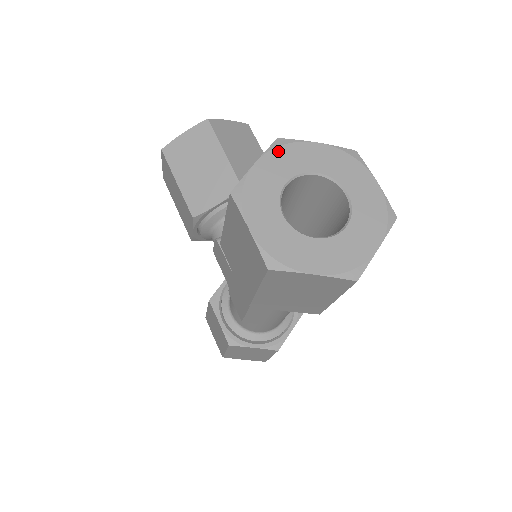
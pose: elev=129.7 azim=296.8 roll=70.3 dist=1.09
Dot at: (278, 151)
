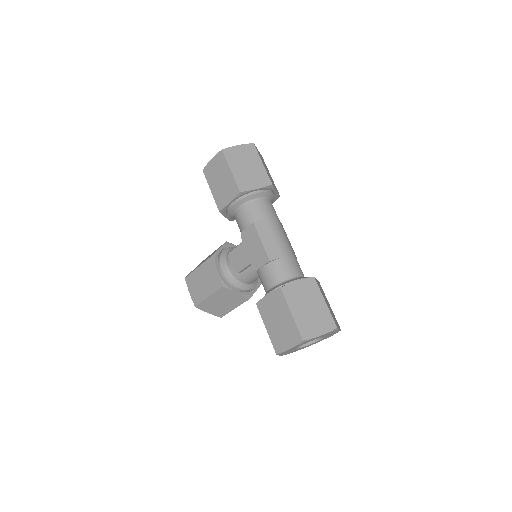
Dot at: occluded
